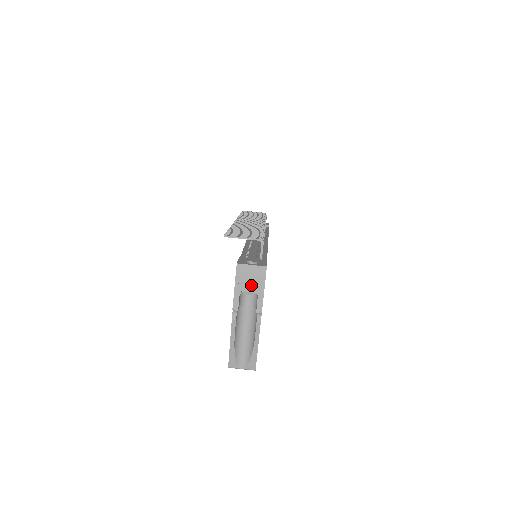
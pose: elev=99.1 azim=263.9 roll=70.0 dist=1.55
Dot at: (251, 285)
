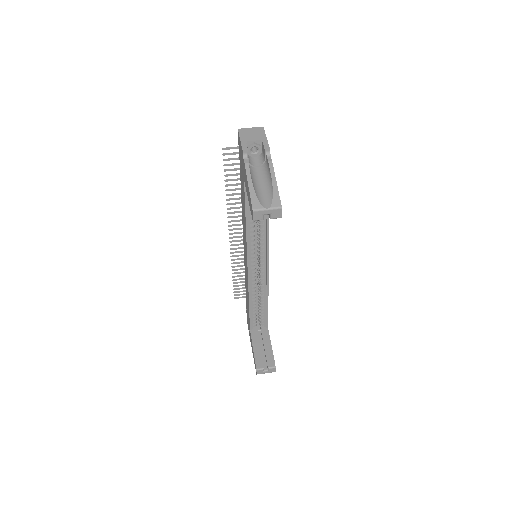
Dot at: (254, 137)
